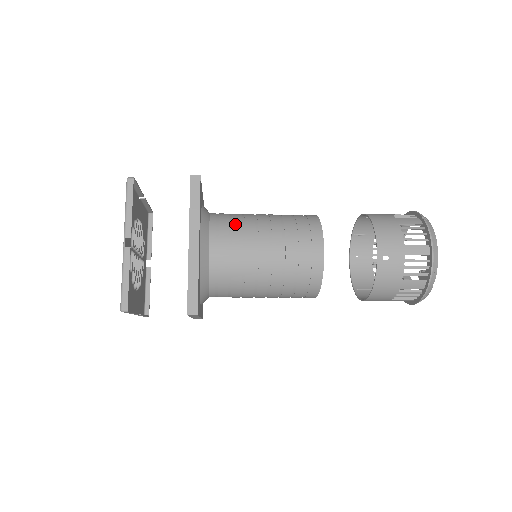
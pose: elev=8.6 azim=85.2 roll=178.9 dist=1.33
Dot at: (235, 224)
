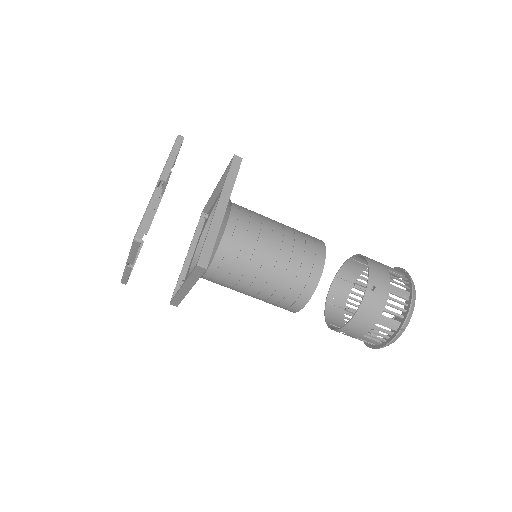
Dot at: (254, 215)
